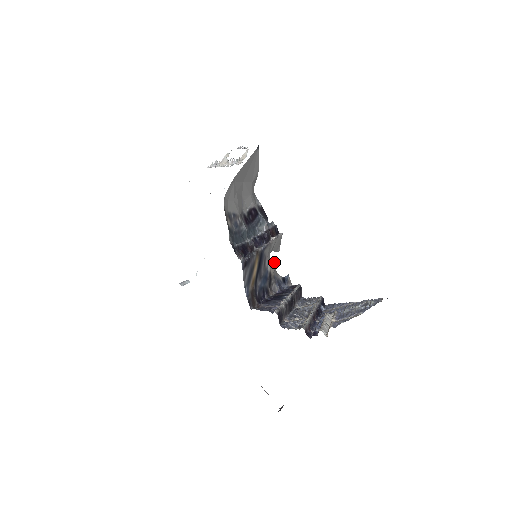
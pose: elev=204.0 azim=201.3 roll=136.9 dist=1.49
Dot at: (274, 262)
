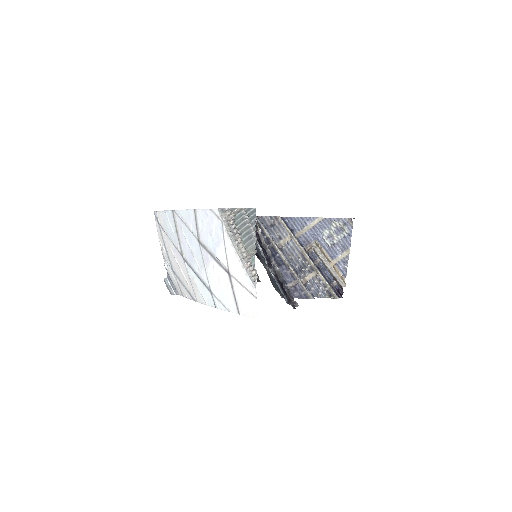
Dot at: occluded
